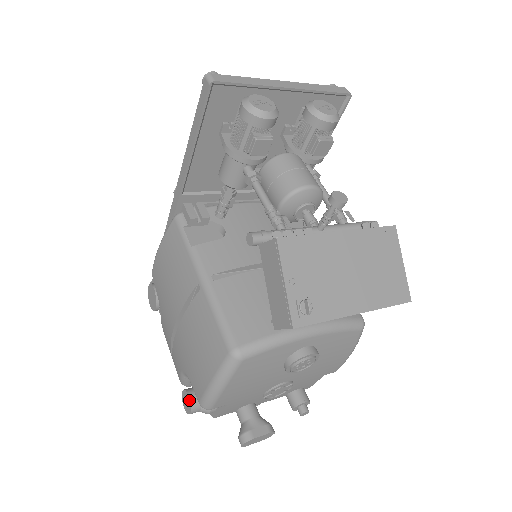
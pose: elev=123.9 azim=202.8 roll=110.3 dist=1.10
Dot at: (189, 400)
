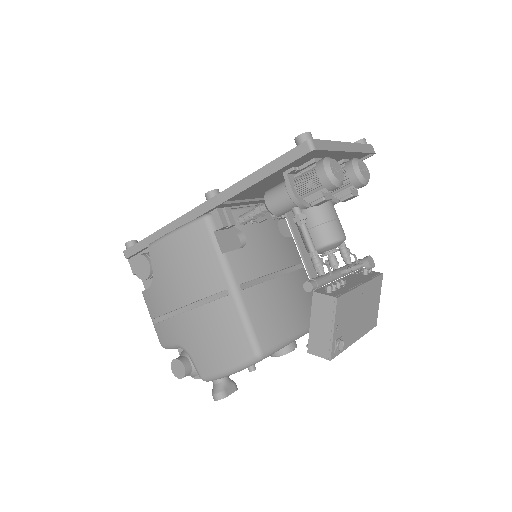
Dot at: (184, 369)
